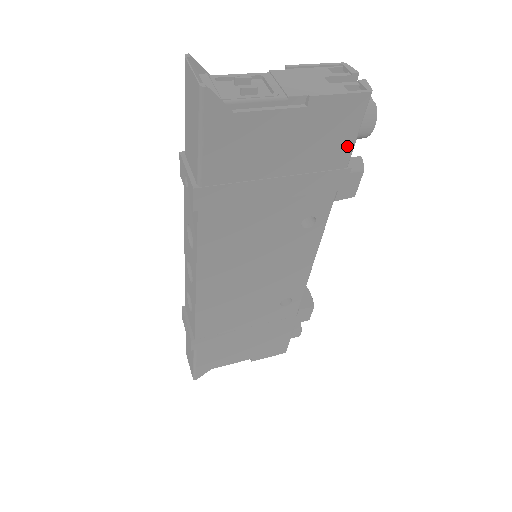
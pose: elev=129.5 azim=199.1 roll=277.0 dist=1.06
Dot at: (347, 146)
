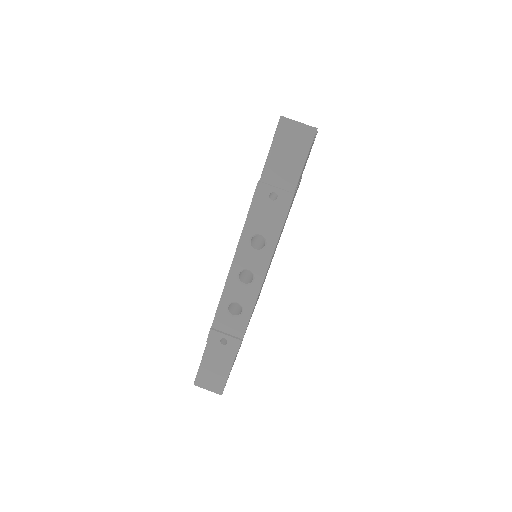
Dot at: occluded
